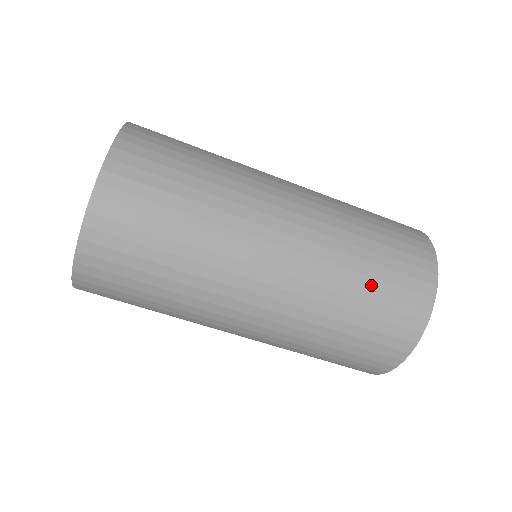
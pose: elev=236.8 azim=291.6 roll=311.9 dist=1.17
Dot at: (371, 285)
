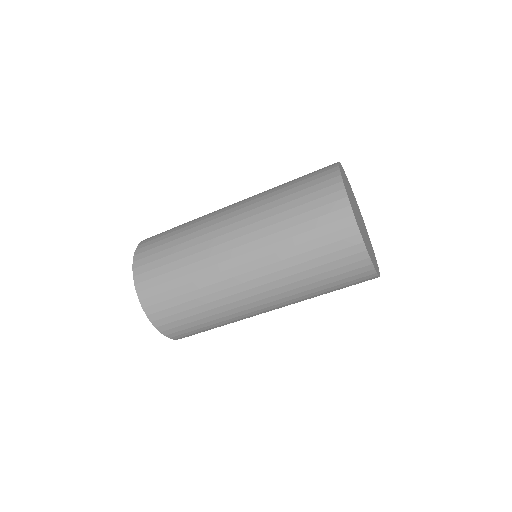
Dot at: (327, 287)
